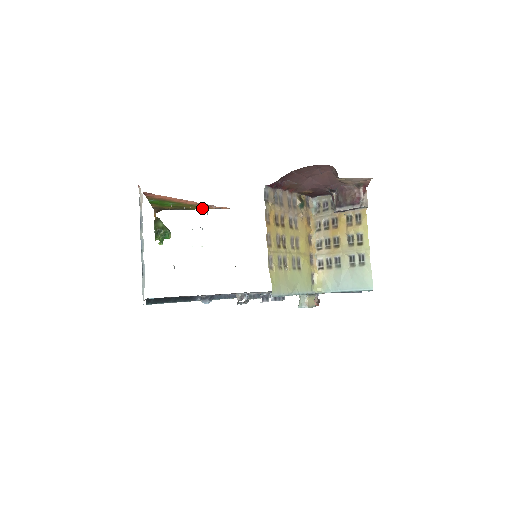
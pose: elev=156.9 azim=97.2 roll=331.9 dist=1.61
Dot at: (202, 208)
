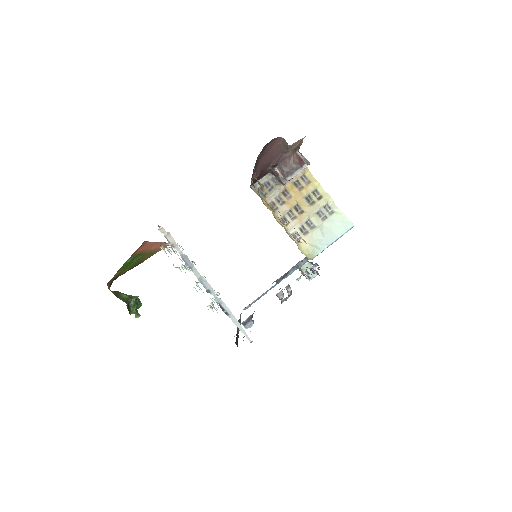
Dot at: (151, 255)
